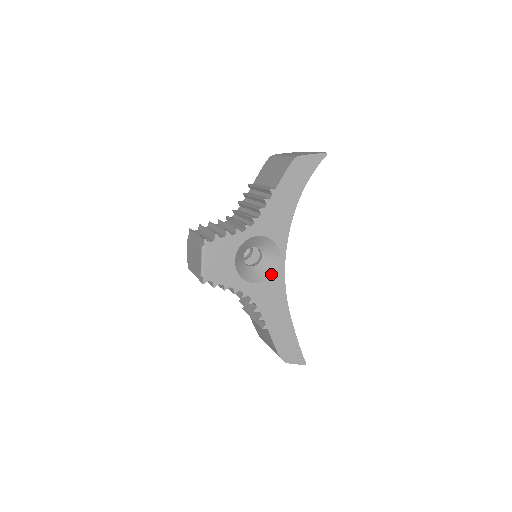
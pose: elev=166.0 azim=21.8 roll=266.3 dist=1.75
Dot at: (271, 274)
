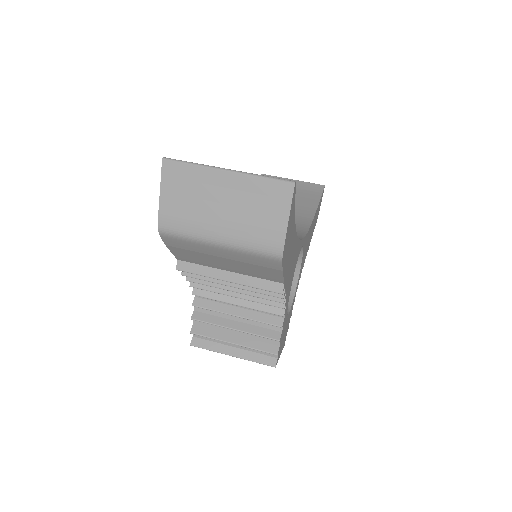
Dot at: (300, 254)
